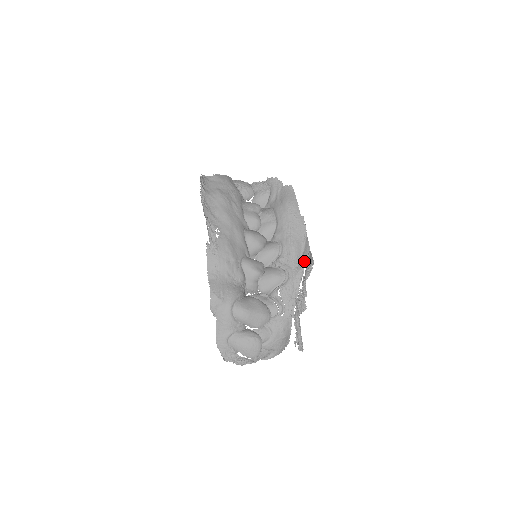
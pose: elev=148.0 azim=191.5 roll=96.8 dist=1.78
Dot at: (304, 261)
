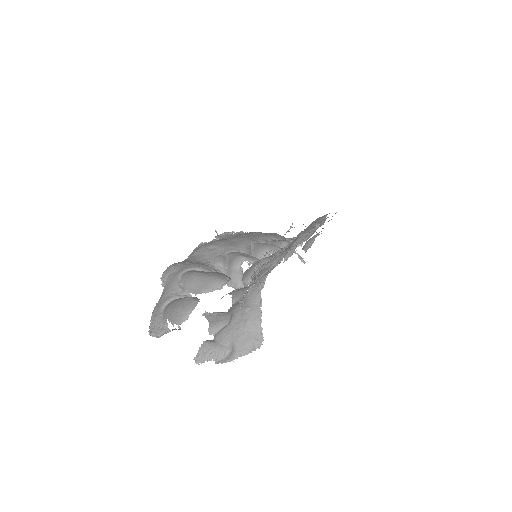
Dot at: (303, 239)
